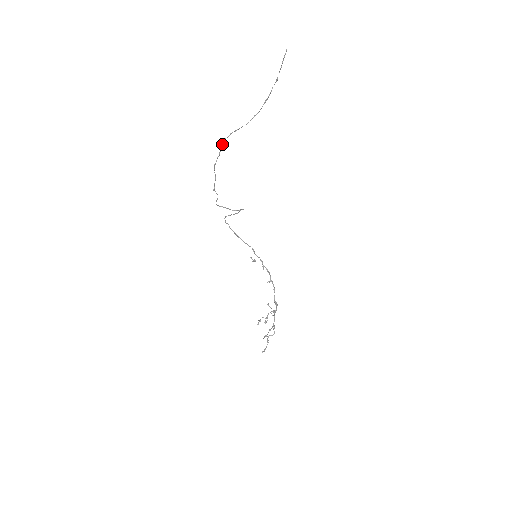
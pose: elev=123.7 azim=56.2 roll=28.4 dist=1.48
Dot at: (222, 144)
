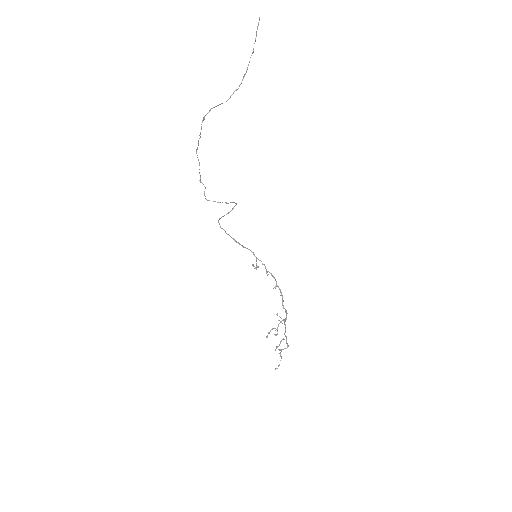
Dot at: occluded
